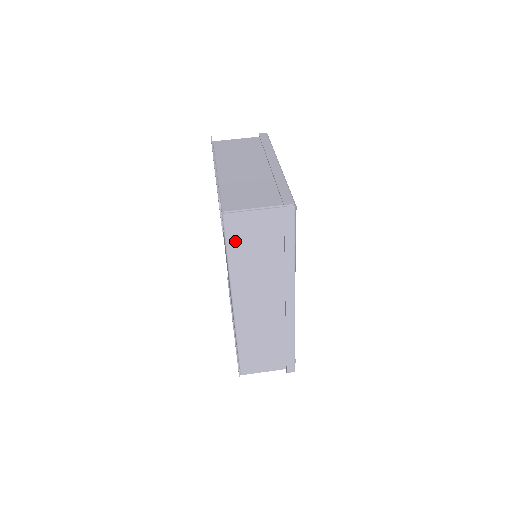
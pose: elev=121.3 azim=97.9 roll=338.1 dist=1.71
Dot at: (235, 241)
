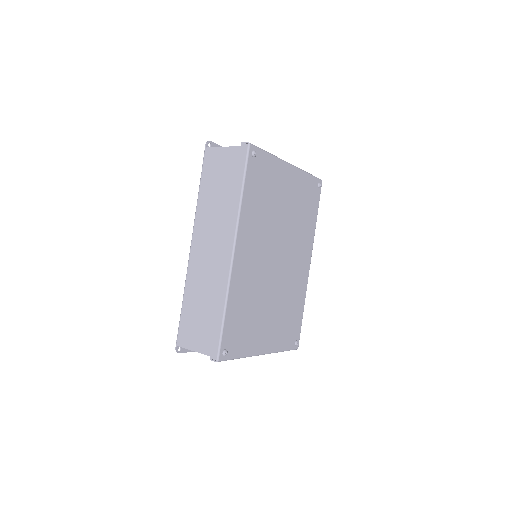
Dot at: (207, 175)
